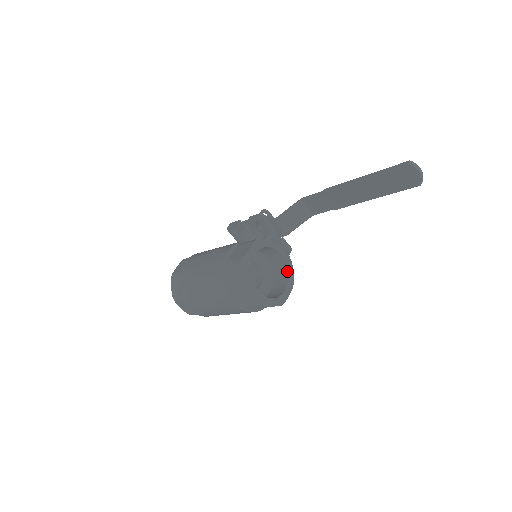
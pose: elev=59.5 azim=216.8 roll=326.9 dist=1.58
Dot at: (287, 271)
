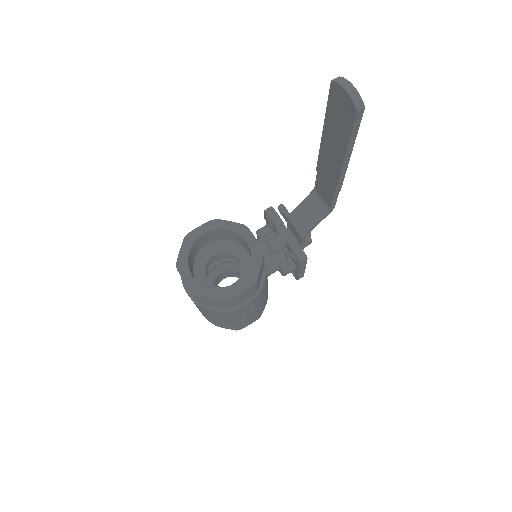
Dot at: (250, 265)
